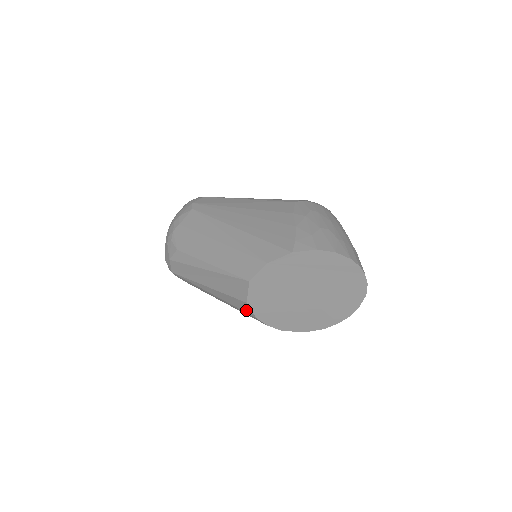
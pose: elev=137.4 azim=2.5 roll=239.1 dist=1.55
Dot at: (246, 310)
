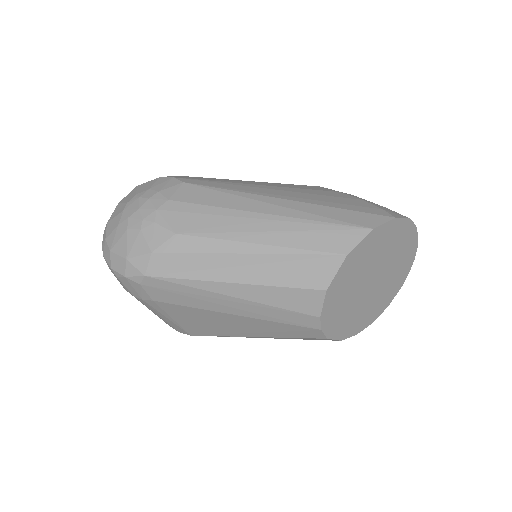
Dot at: (308, 307)
